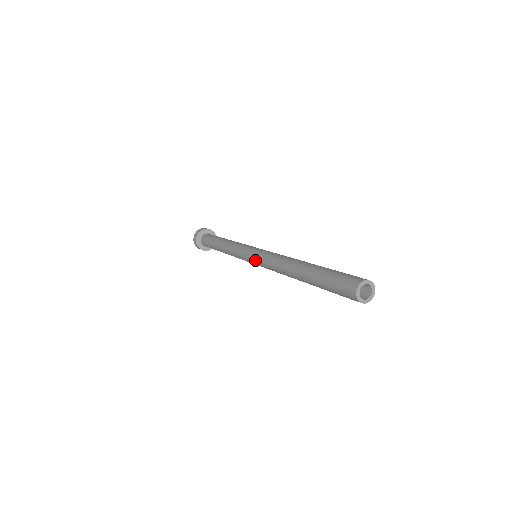
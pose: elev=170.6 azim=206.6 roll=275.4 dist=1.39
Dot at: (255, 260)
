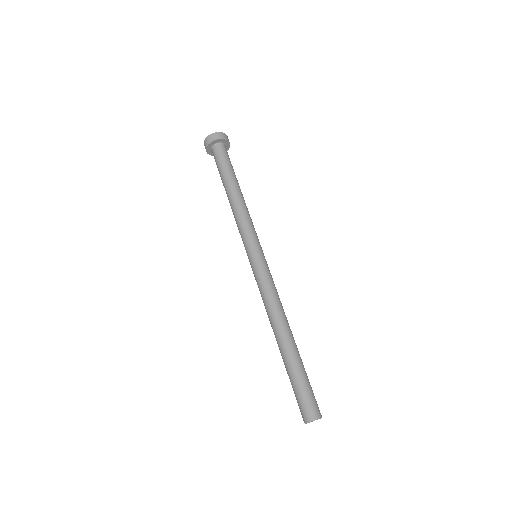
Dot at: occluded
